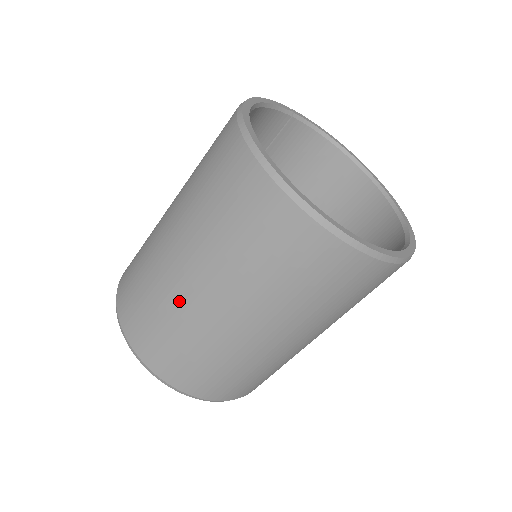
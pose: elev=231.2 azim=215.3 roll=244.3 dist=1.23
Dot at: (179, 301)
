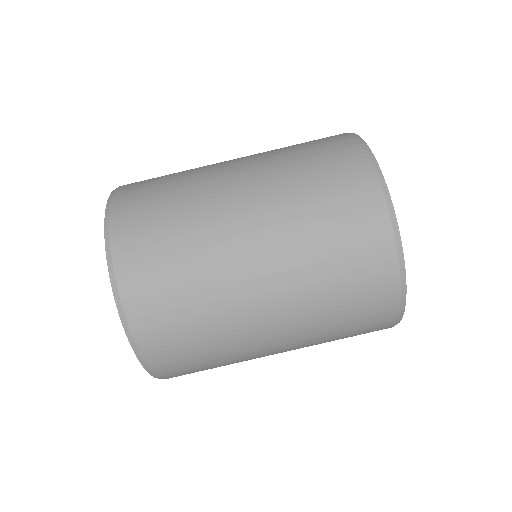
Dot at: (205, 180)
